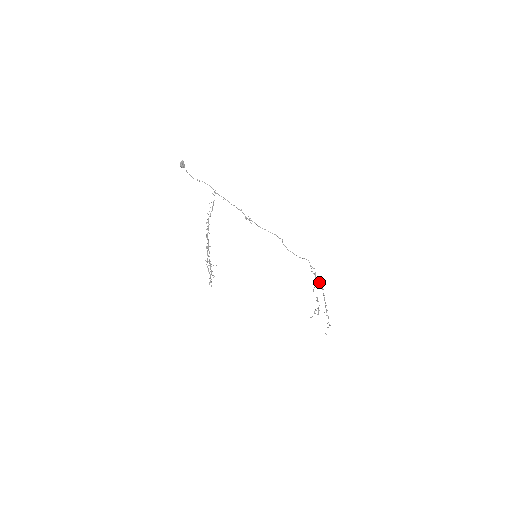
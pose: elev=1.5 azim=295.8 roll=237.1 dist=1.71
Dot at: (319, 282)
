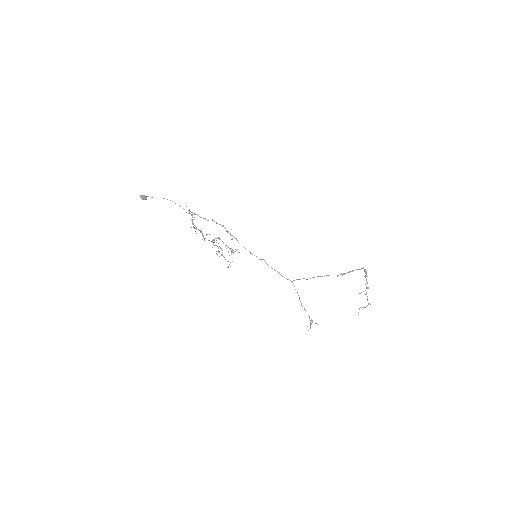
Dot at: (341, 274)
